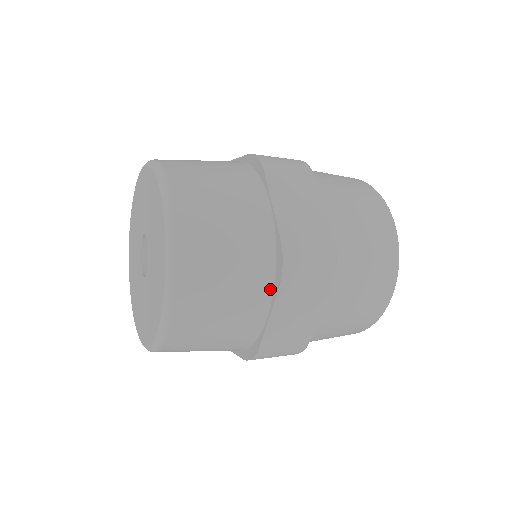
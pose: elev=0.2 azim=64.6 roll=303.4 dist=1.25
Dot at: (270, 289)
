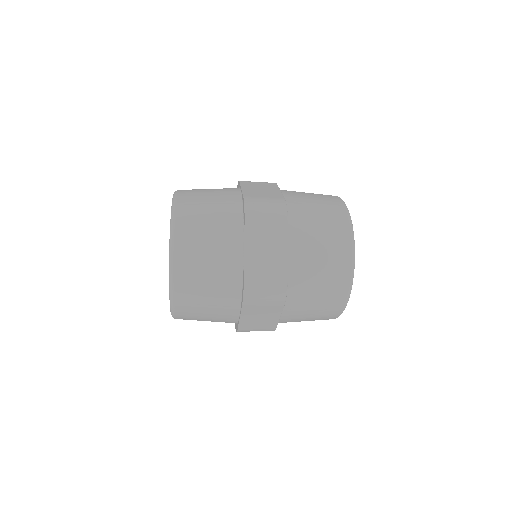
Dot at: (239, 303)
